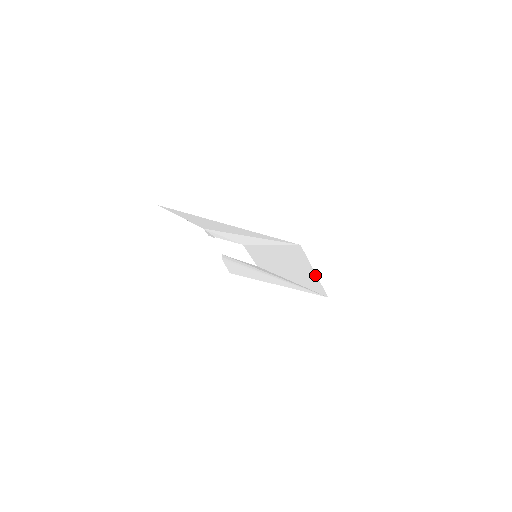
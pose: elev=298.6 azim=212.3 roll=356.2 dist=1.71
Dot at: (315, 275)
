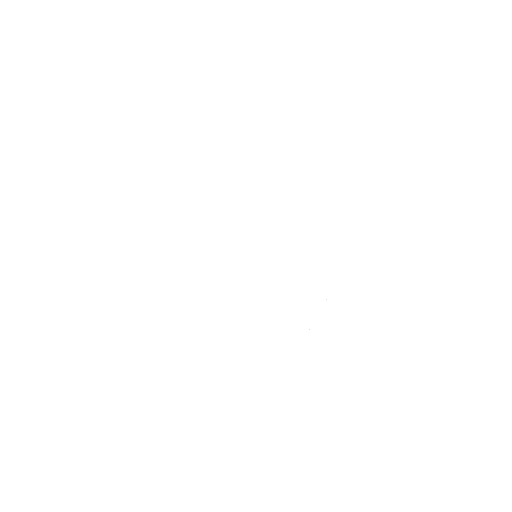
Dot at: (324, 300)
